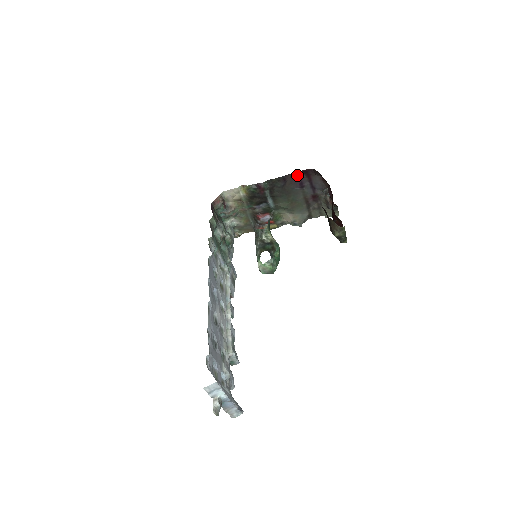
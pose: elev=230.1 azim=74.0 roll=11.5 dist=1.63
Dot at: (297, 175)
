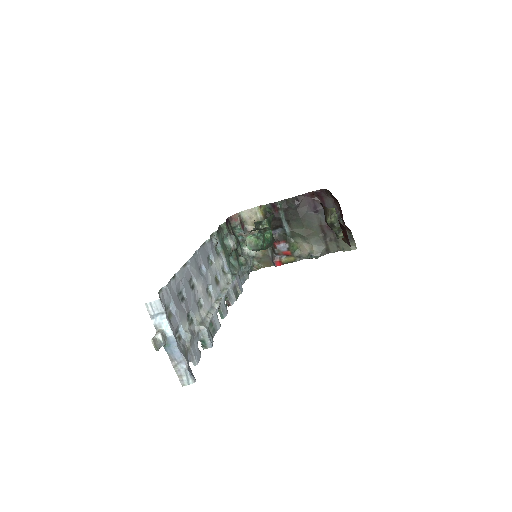
Dot at: (310, 197)
